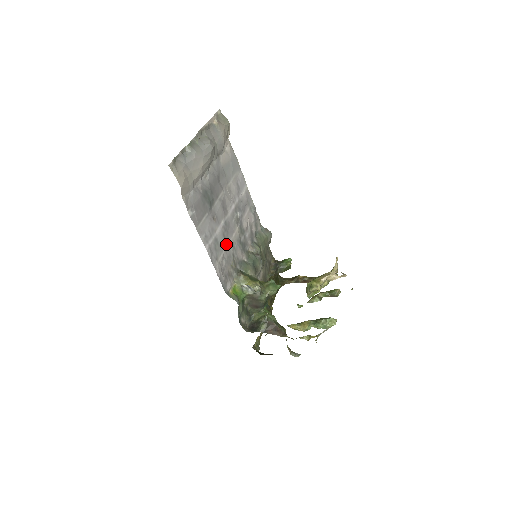
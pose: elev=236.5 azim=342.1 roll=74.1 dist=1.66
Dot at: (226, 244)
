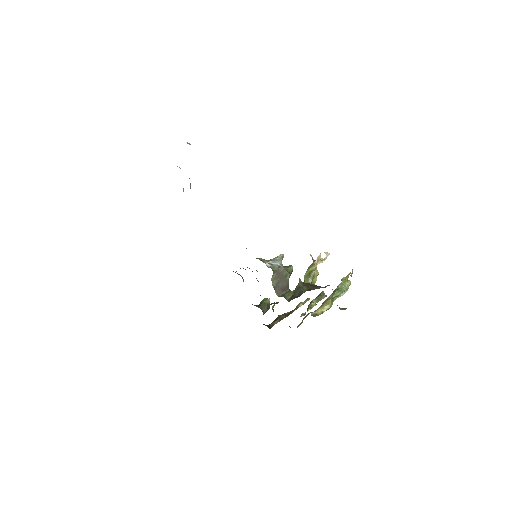
Dot at: occluded
